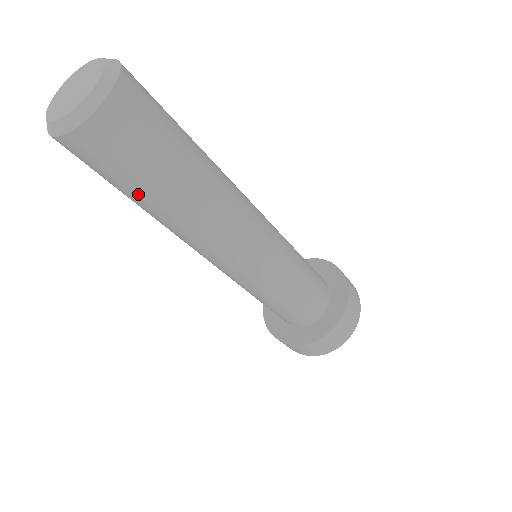
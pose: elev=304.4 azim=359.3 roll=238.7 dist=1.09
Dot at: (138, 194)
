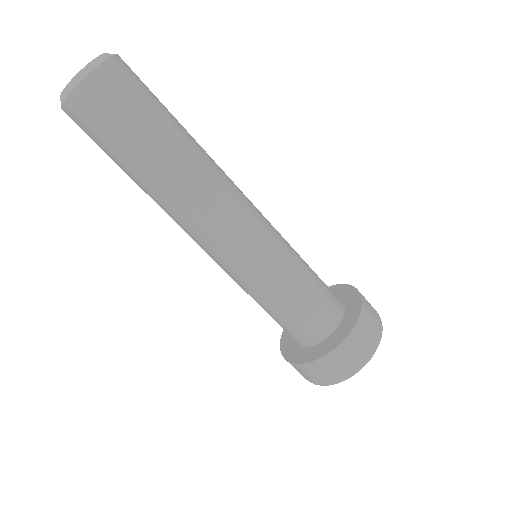
Dot at: occluded
